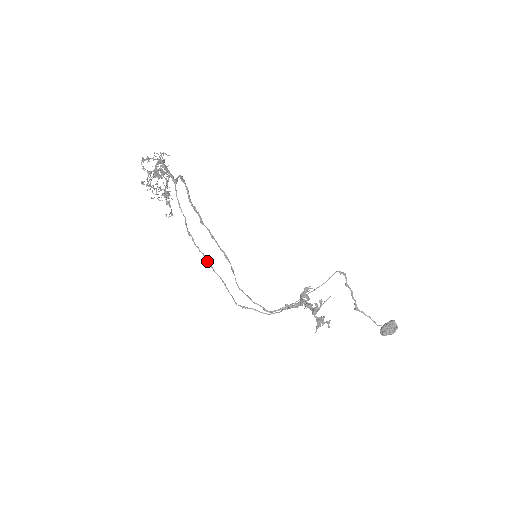
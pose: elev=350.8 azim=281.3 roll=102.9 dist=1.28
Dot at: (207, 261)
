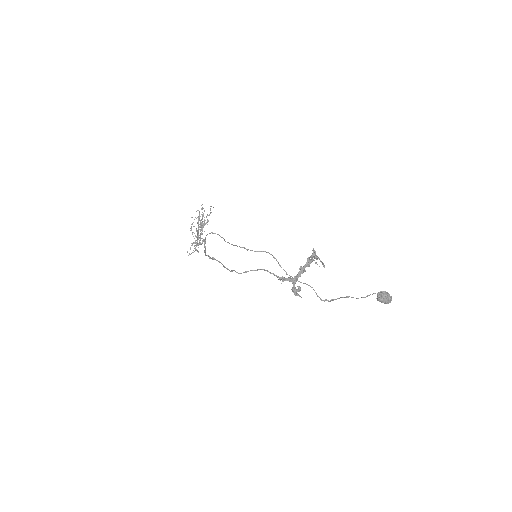
Dot at: (222, 237)
